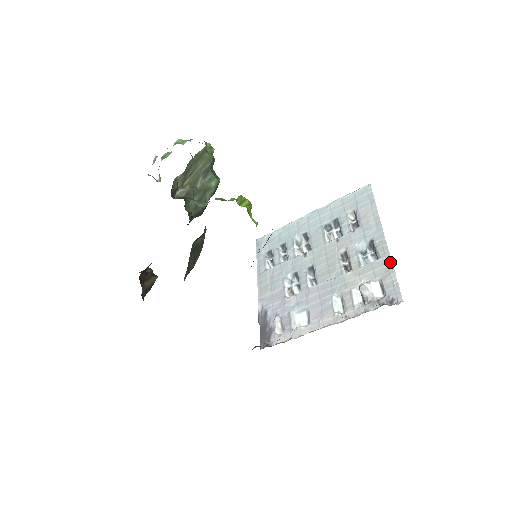
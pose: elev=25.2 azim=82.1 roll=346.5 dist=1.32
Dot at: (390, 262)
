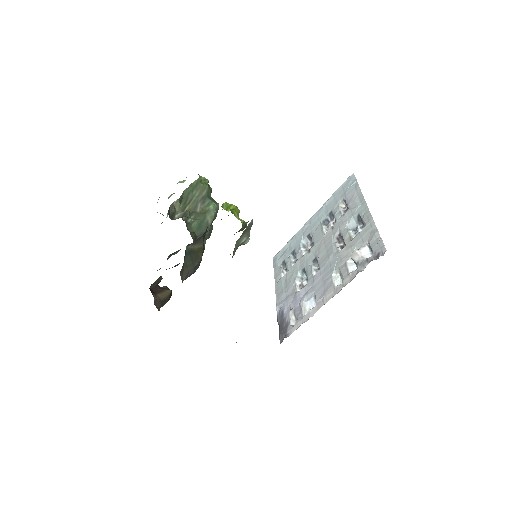
Dot at: (374, 225)
